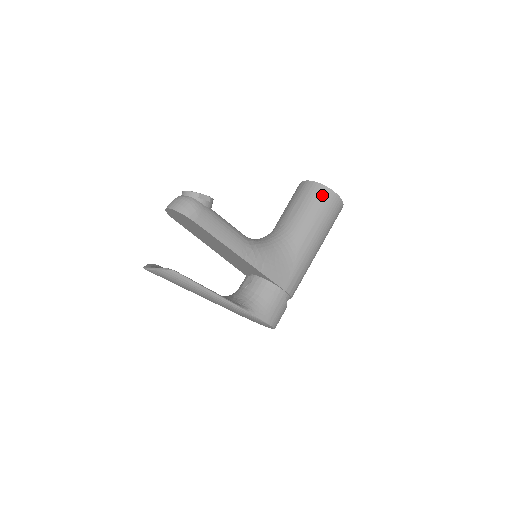
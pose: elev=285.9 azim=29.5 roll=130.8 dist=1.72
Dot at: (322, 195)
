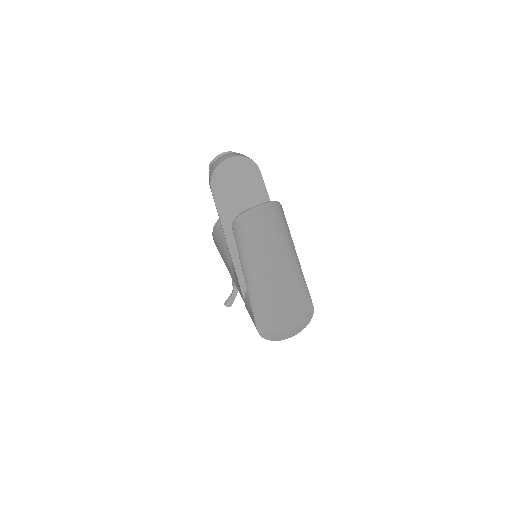
Dot at: occluded
